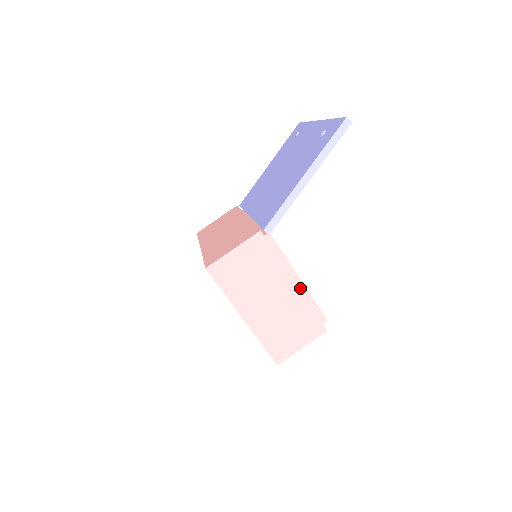
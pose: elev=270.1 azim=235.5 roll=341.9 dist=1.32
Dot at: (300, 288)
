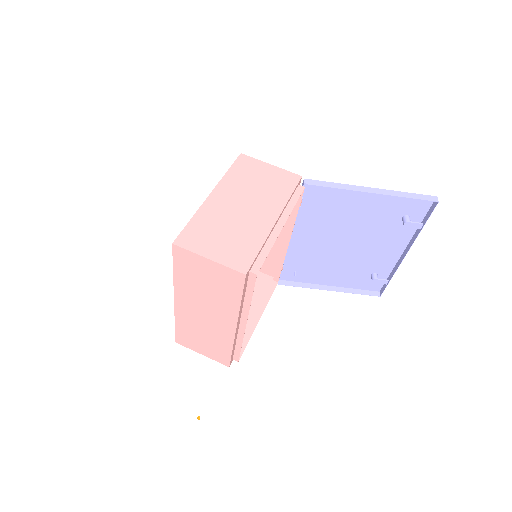
Dot at: (273, 232)
